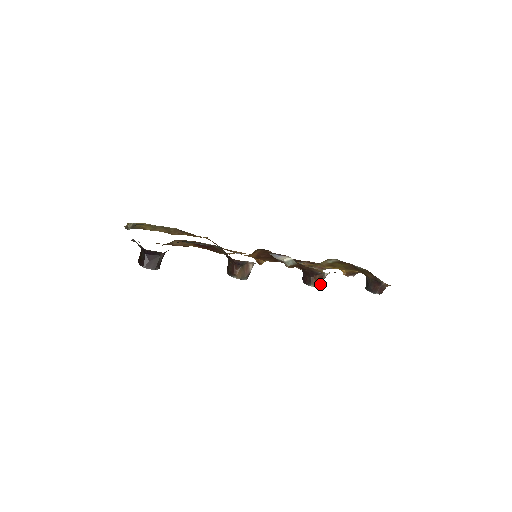
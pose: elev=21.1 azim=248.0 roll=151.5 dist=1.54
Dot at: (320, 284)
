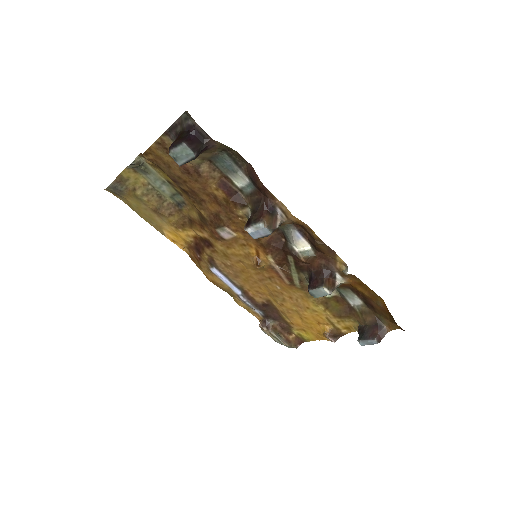
Dot at: (331, 291)
